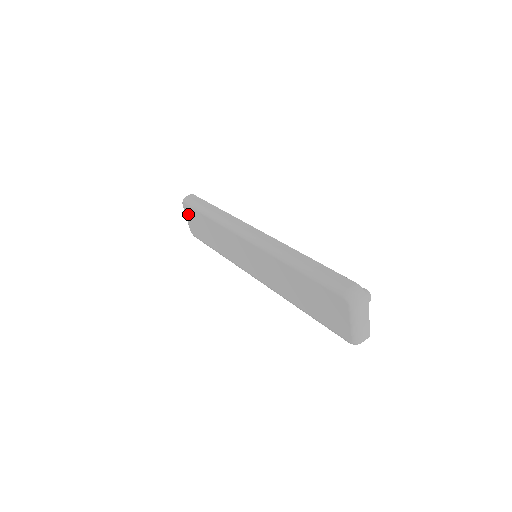
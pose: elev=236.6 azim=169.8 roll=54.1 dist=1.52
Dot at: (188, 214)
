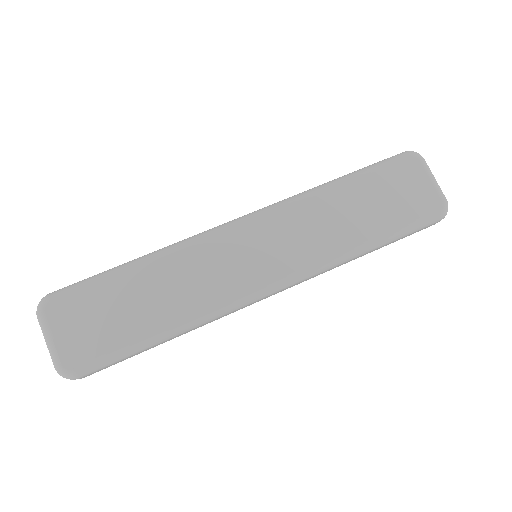
Dot at: (61, 319)
